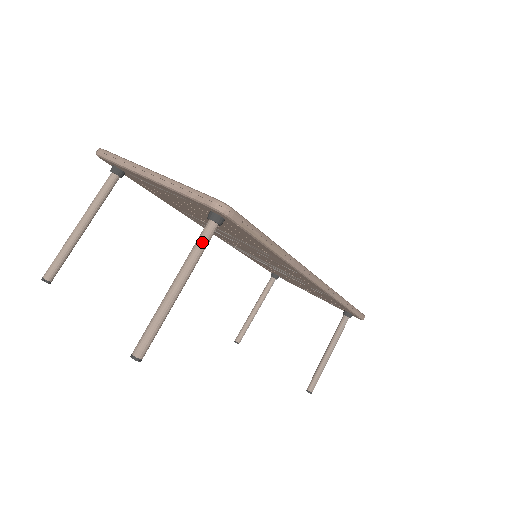
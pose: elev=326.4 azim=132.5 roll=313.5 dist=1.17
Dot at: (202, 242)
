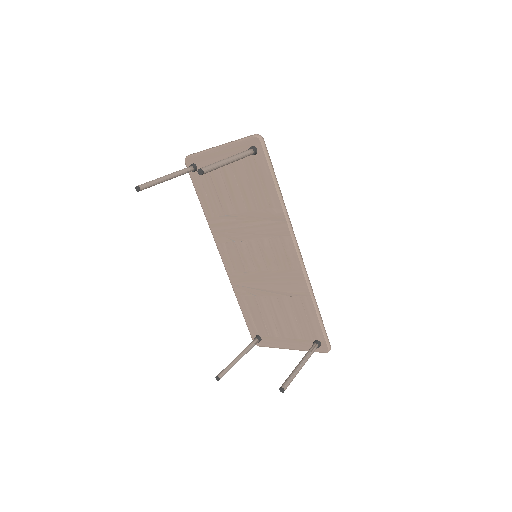
Dot at: (245, 152)
